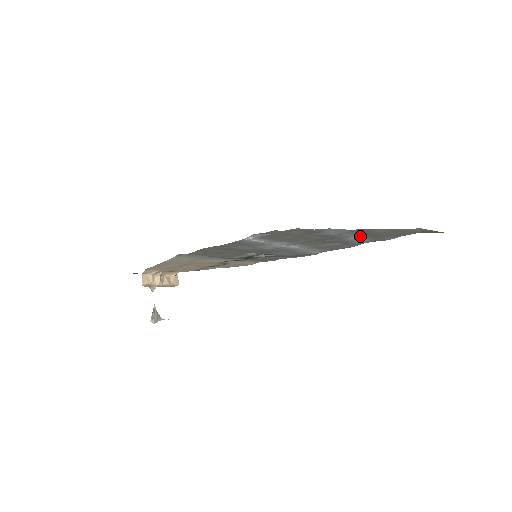
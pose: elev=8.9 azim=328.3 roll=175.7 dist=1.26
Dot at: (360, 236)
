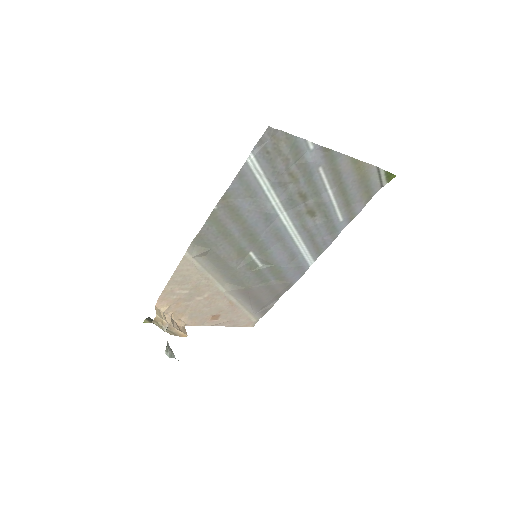
Dot at: (334, 189)
